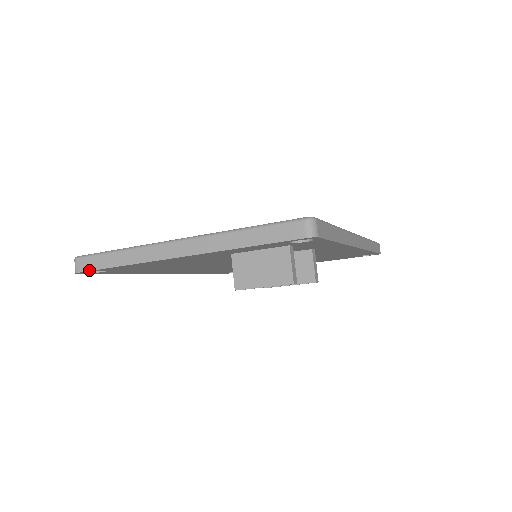
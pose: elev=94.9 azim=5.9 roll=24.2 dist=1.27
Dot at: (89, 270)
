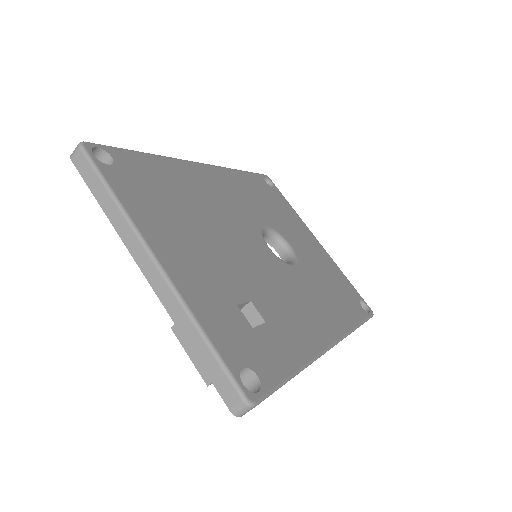
Dot at: (80, 173)
